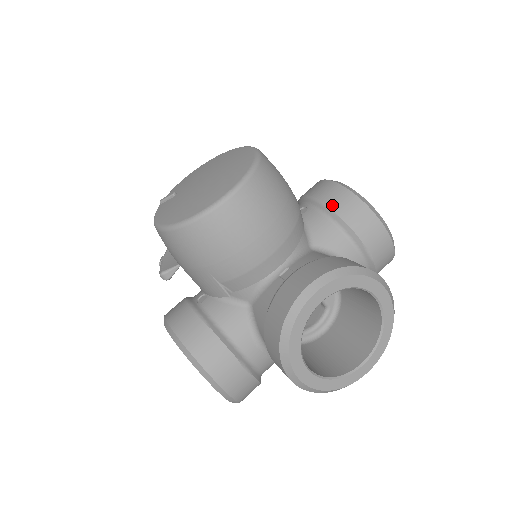
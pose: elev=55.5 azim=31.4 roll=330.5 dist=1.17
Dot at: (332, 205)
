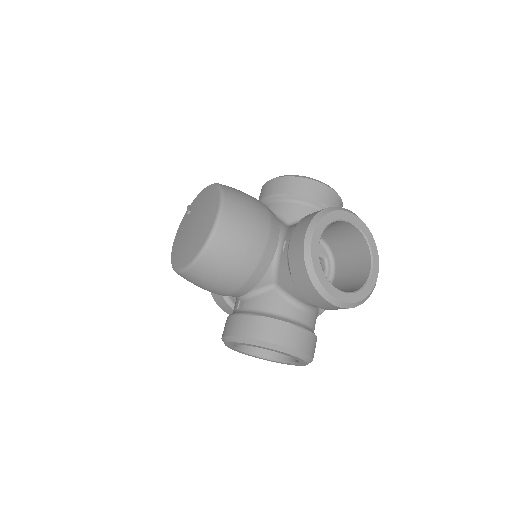
Dot at: (291, 266)
